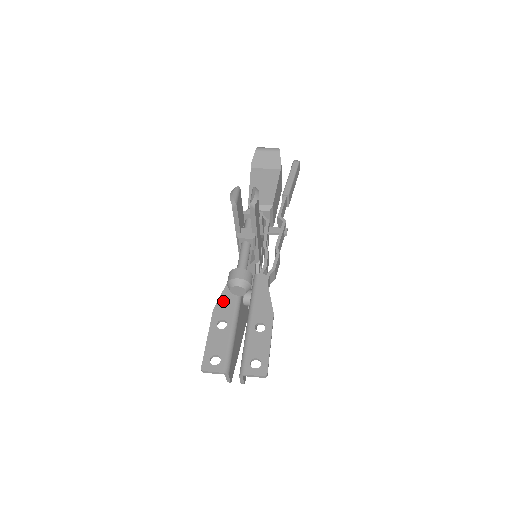
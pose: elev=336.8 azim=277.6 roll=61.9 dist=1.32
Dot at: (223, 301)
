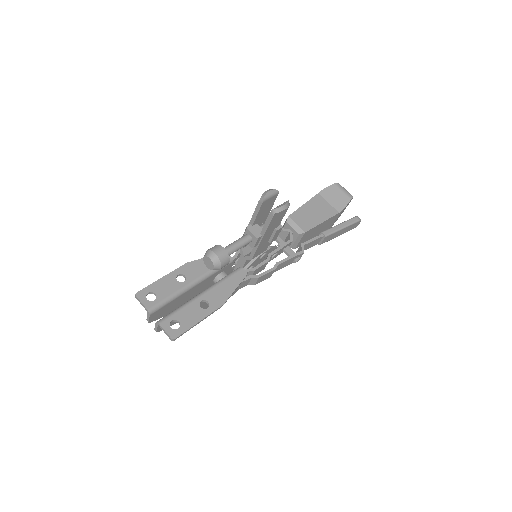
Dot at: (199, 264)
